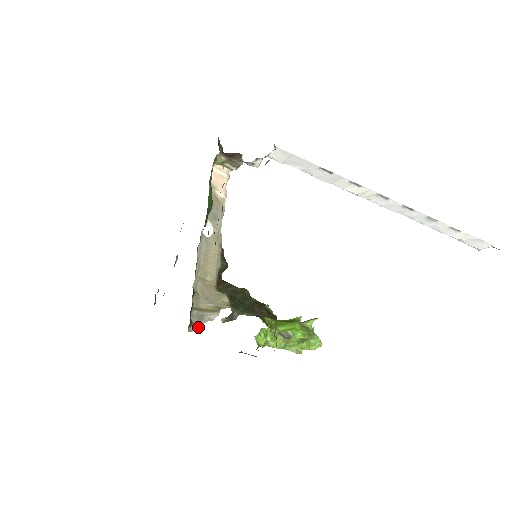
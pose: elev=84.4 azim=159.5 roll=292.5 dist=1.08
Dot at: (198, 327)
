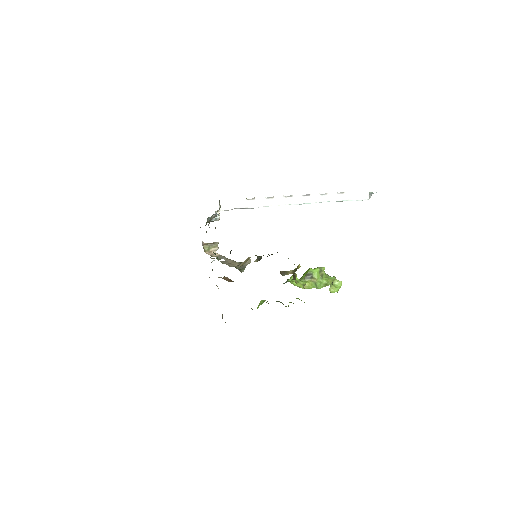
Dot at: occluded
